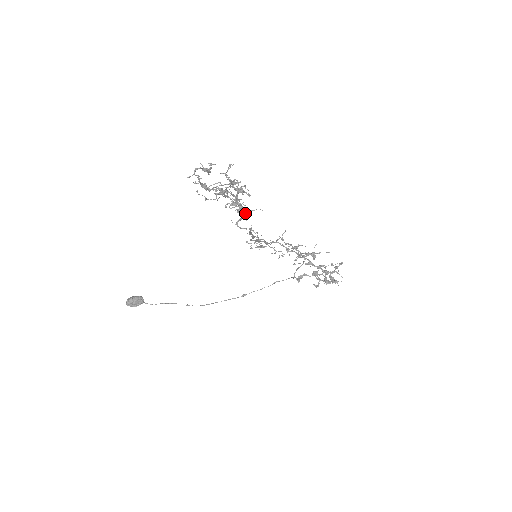
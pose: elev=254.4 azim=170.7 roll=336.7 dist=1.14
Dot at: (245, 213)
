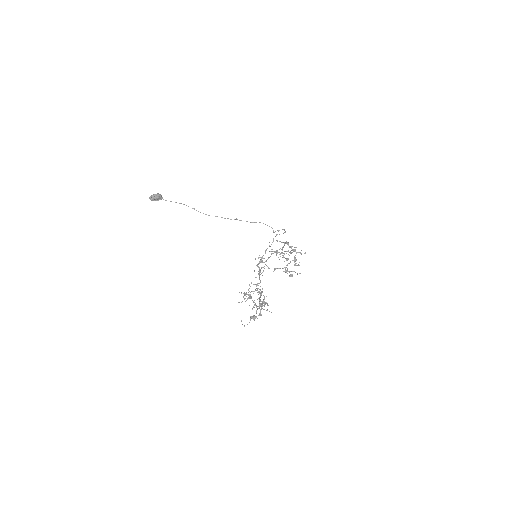
Dot at: occluded
